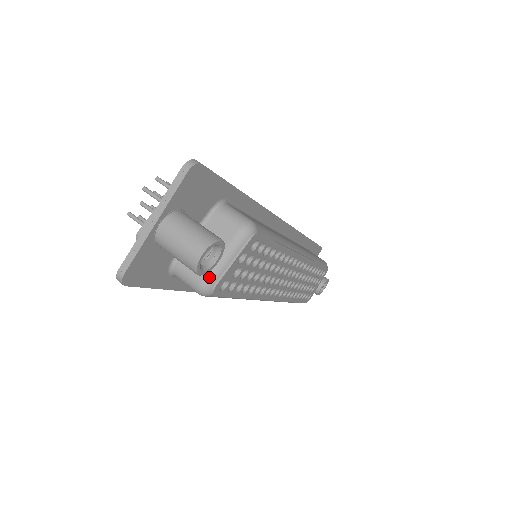
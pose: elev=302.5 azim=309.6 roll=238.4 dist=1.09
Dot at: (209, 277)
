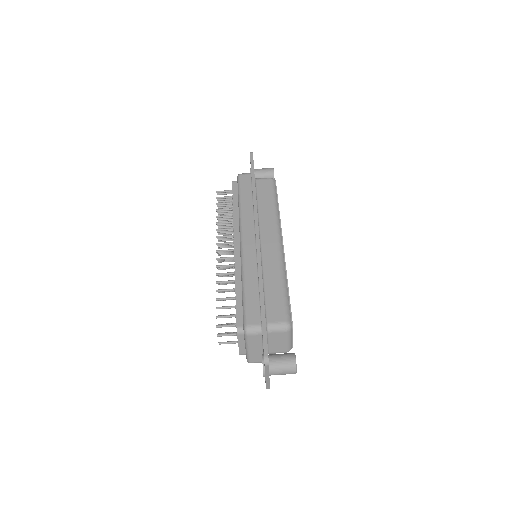
Dot at: (288, 349)
